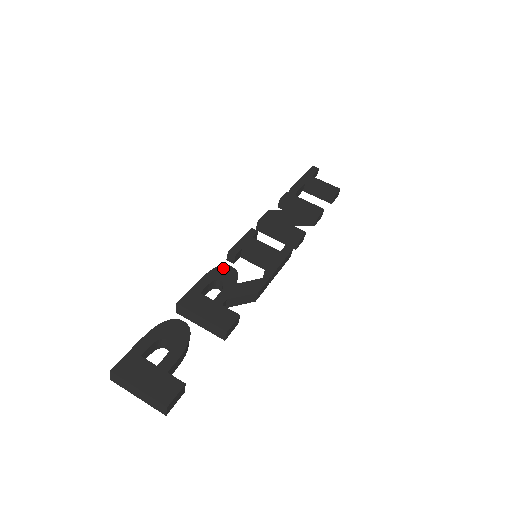
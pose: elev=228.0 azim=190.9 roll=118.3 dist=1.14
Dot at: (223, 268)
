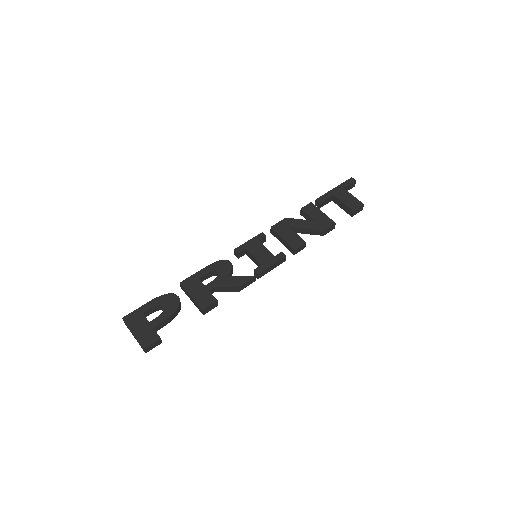
Dot at: (224, 262)
